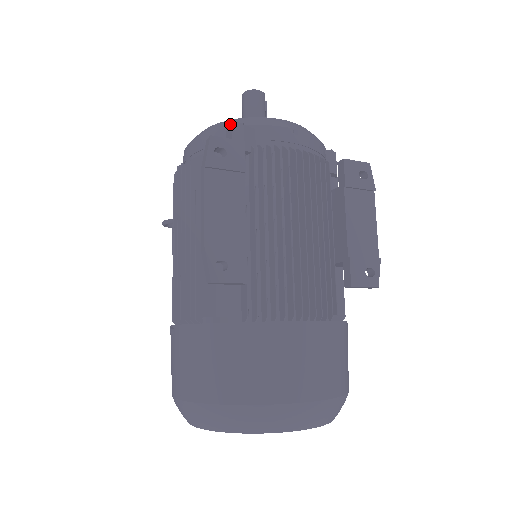
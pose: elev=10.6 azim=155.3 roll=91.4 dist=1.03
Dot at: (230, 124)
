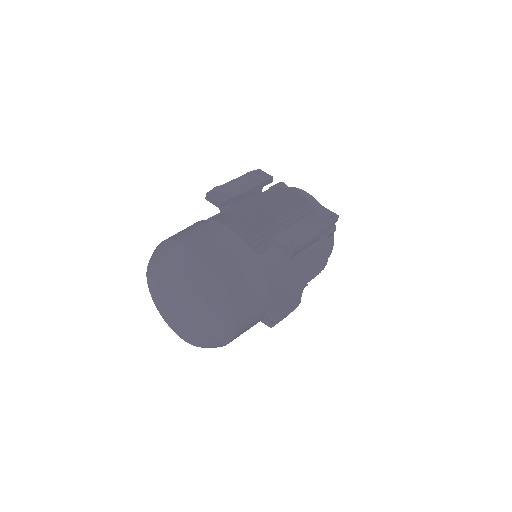
Dot at: occluded
